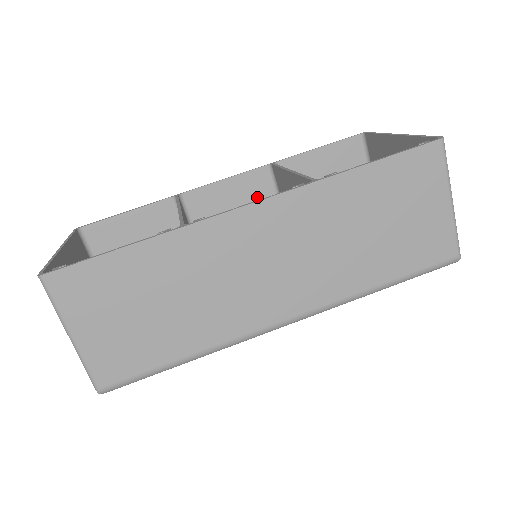
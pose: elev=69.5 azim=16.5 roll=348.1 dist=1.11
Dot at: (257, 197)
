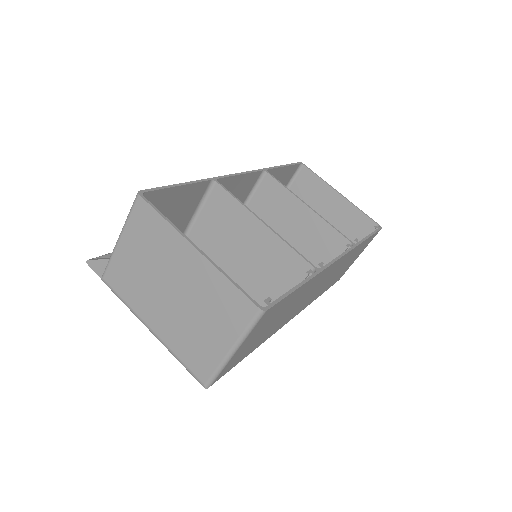
Dot at: (243, 191)
